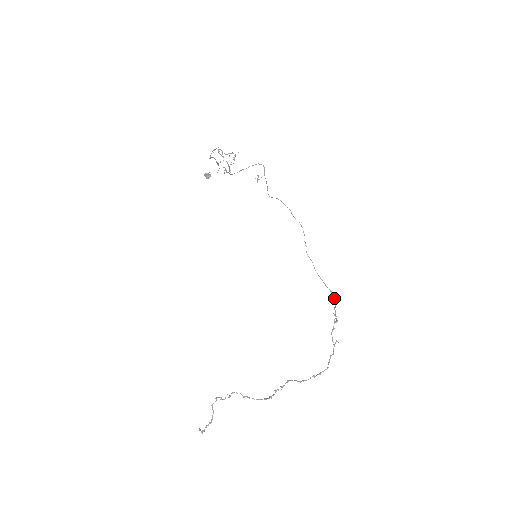
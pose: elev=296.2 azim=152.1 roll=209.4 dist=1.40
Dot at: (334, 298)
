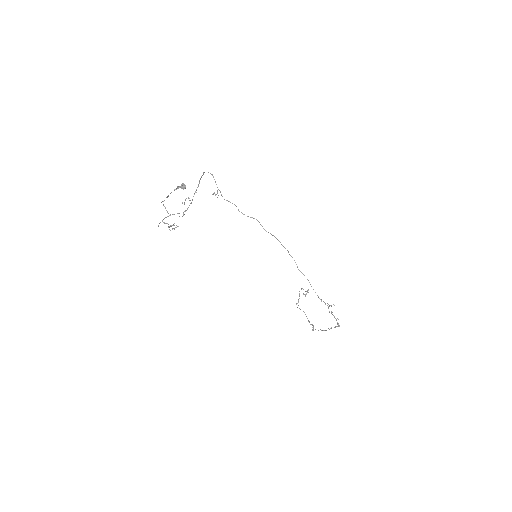
Dot at: (321, 300)
